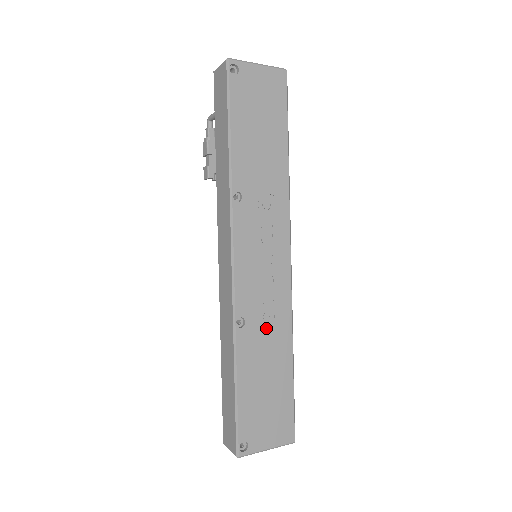
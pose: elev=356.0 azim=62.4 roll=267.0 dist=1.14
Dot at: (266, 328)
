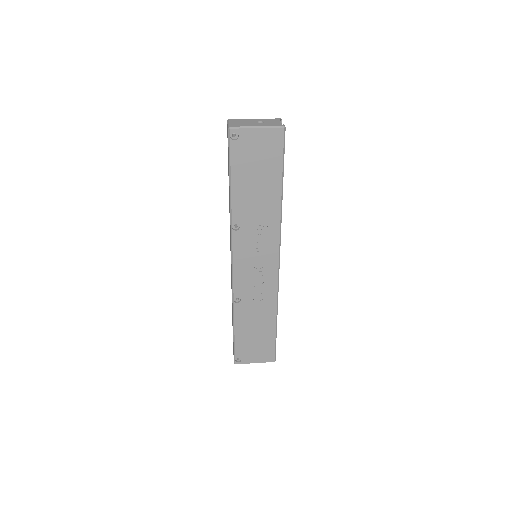
Dot at: (256, 304)
